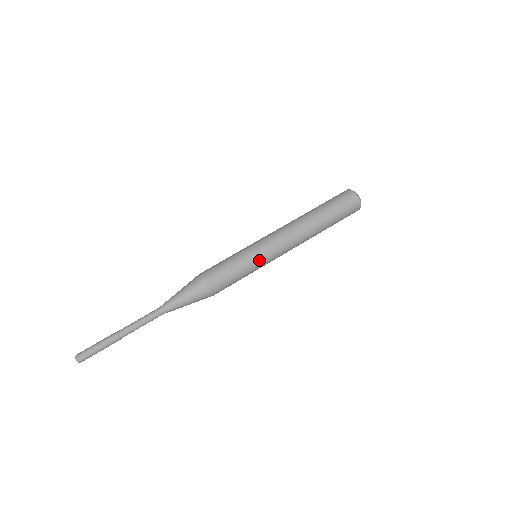
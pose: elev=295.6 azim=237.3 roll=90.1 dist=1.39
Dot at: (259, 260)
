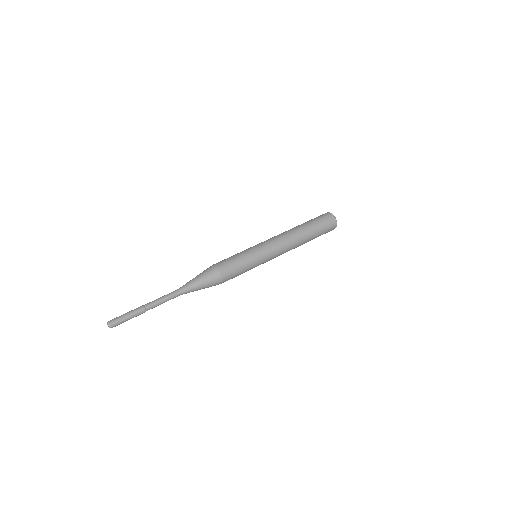
Dot at: (260, 260)
